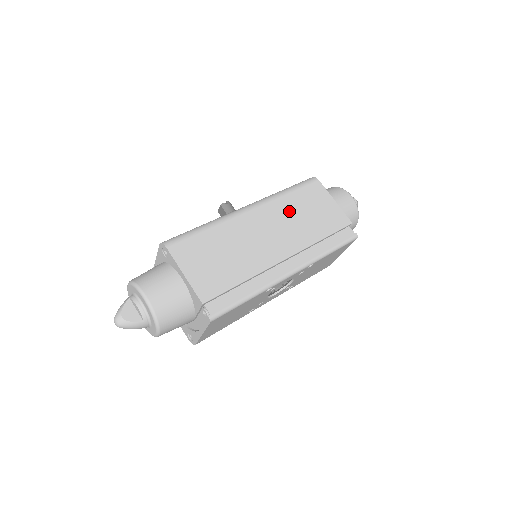
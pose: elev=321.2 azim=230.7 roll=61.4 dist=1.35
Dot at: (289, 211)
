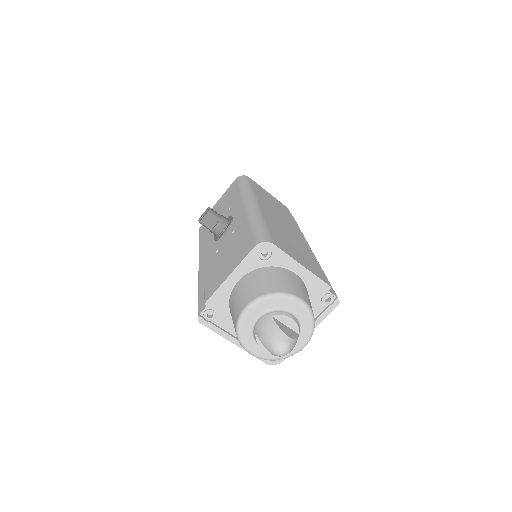
Dot at: (268, 202)
